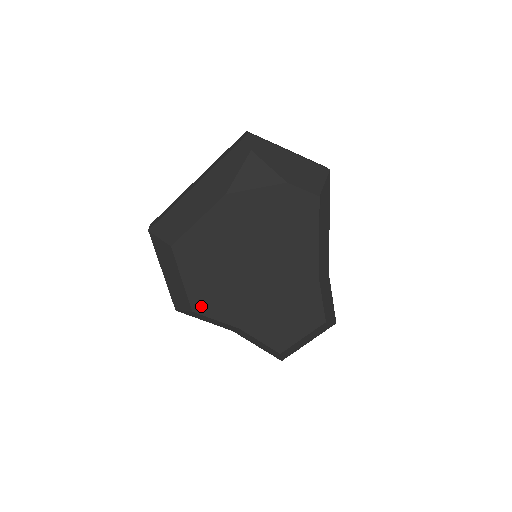
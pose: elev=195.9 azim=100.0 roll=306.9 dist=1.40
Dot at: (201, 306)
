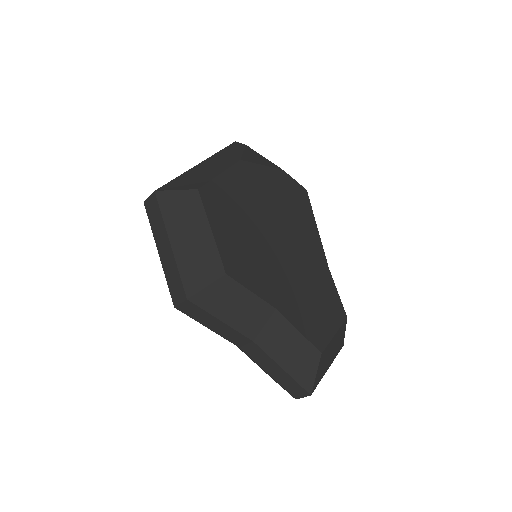
Dot at: (234, 269)
